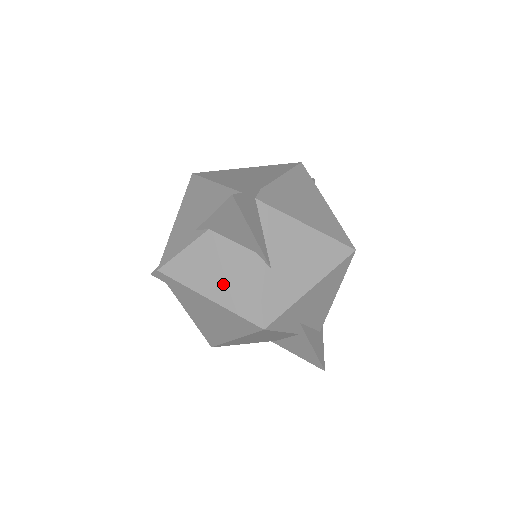
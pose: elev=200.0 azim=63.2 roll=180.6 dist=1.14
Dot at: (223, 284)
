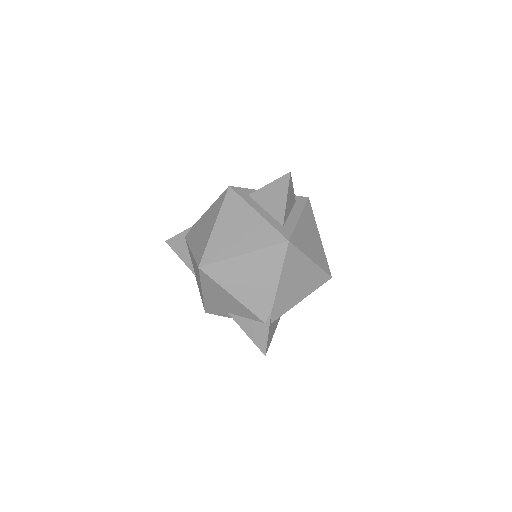
Dot at: occluded
